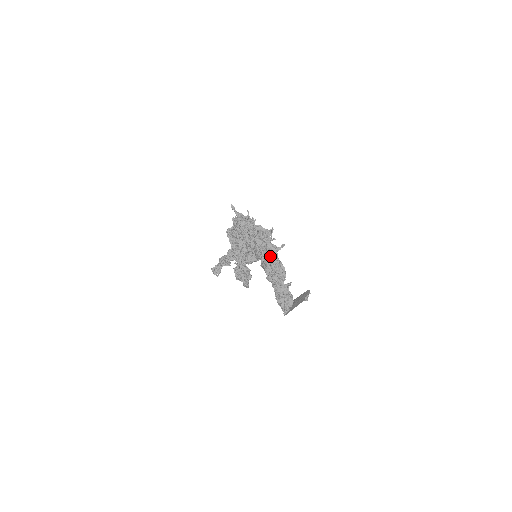
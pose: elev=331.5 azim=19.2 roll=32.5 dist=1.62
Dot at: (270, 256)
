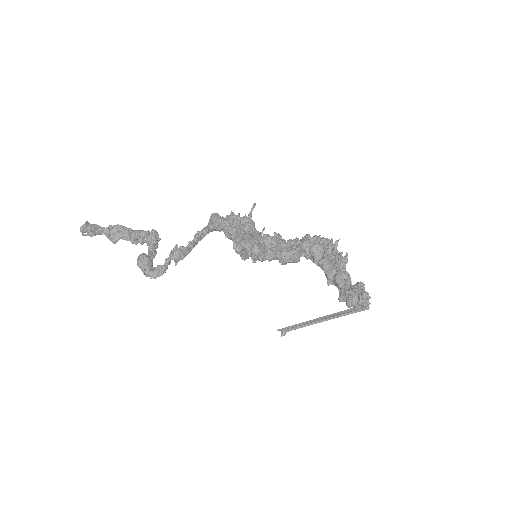
Dot at: occluded
